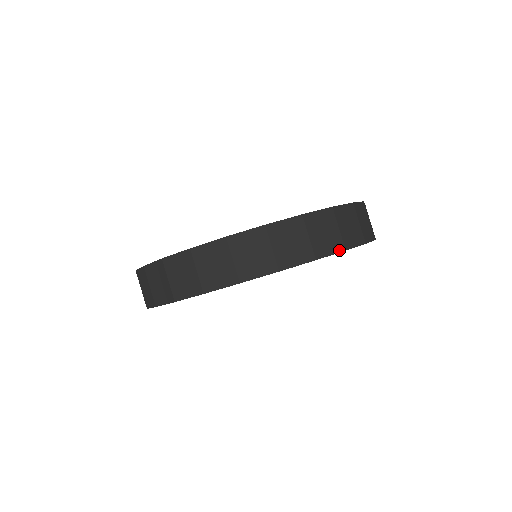
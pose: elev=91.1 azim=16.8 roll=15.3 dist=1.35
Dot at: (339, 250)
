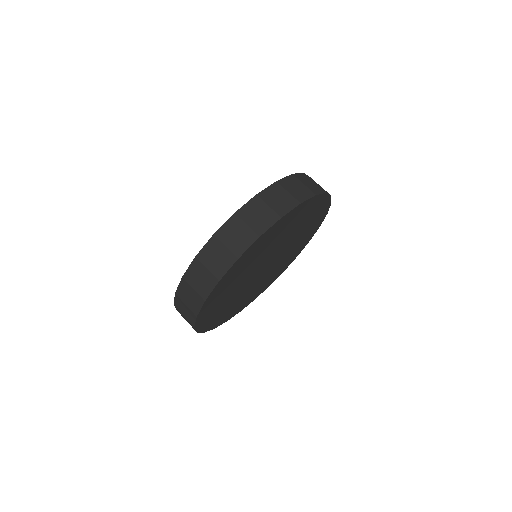
Dot at: (276, 220)
